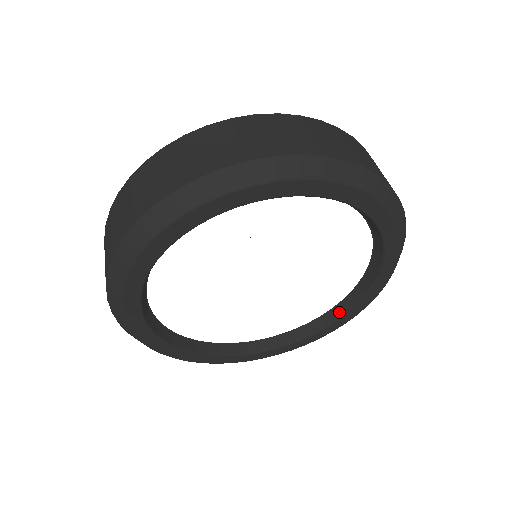
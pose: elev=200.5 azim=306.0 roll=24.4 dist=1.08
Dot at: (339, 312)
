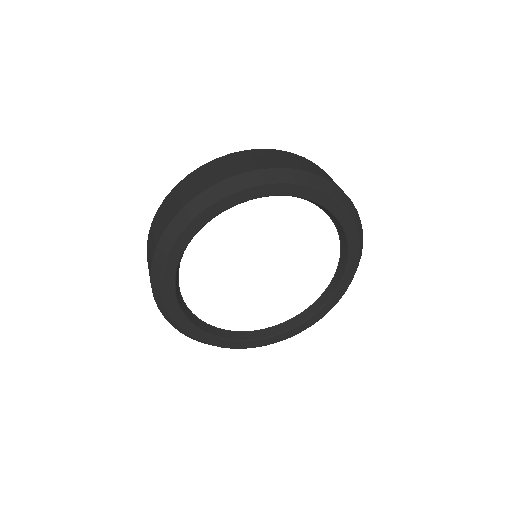
Dot at: (308, 314)
